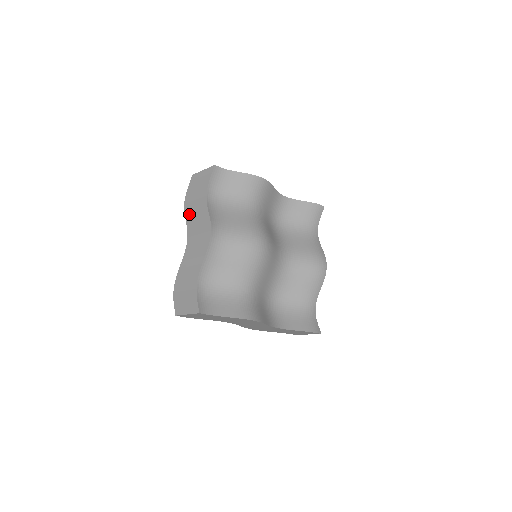
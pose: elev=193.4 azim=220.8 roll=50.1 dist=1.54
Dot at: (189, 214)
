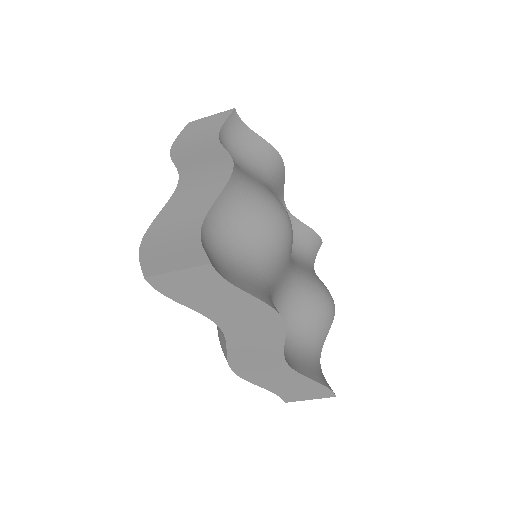
Dot at: (182, 157)
